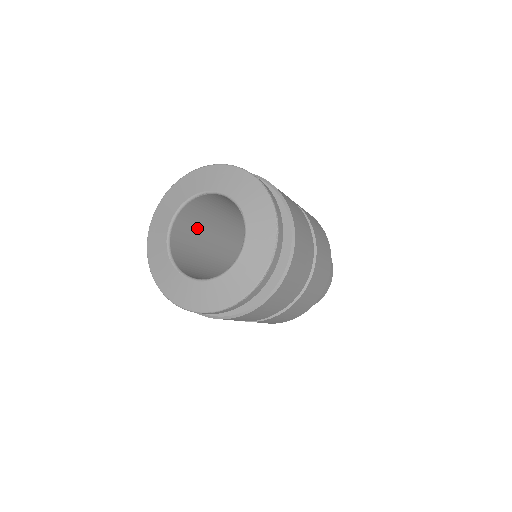
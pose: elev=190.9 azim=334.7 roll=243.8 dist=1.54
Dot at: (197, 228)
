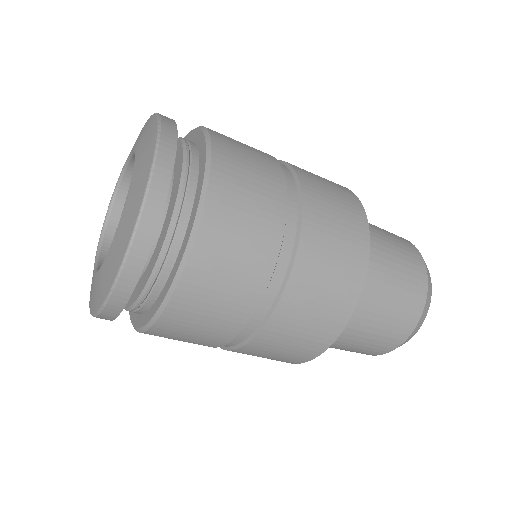
Dot at: occluded
